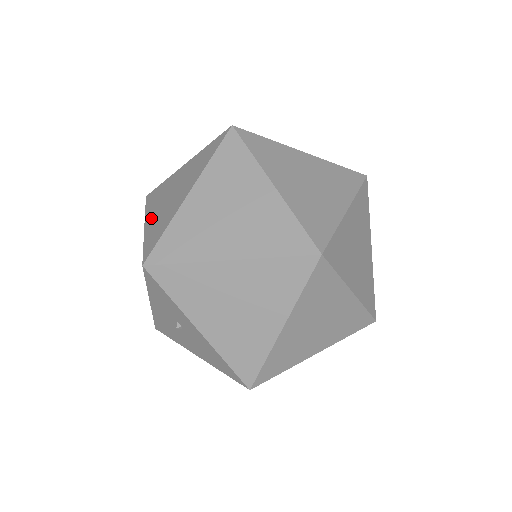
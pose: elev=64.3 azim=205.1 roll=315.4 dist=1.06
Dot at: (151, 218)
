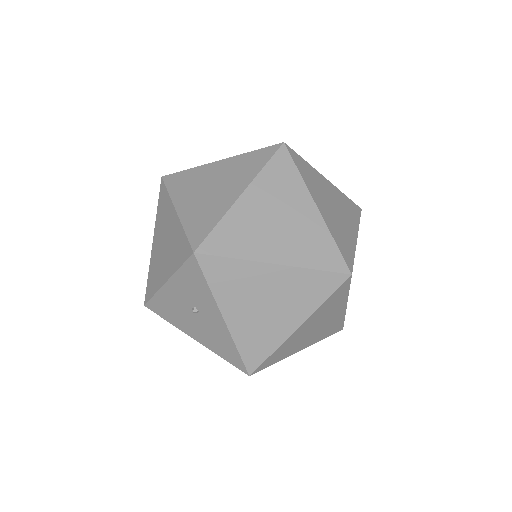
Dot at: (185, 204)
